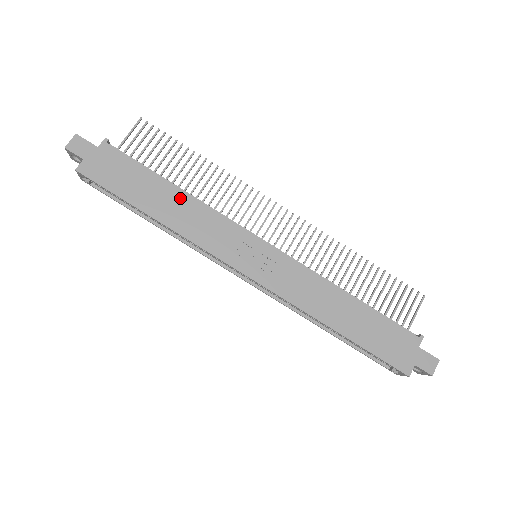
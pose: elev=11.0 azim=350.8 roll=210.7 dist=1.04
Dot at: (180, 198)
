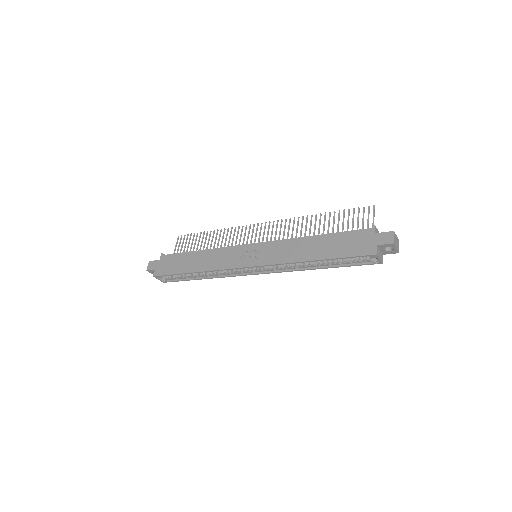
Dot at: (202, 254)
